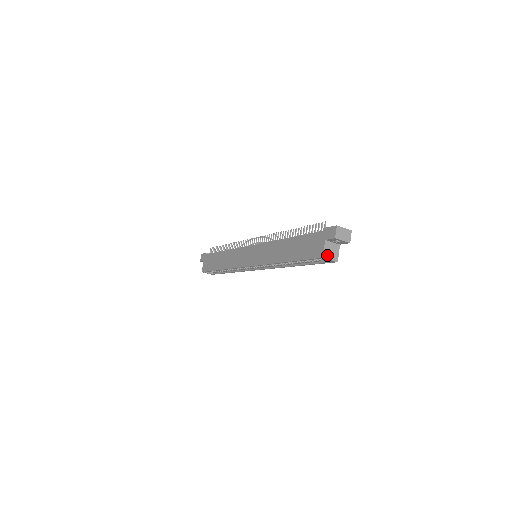
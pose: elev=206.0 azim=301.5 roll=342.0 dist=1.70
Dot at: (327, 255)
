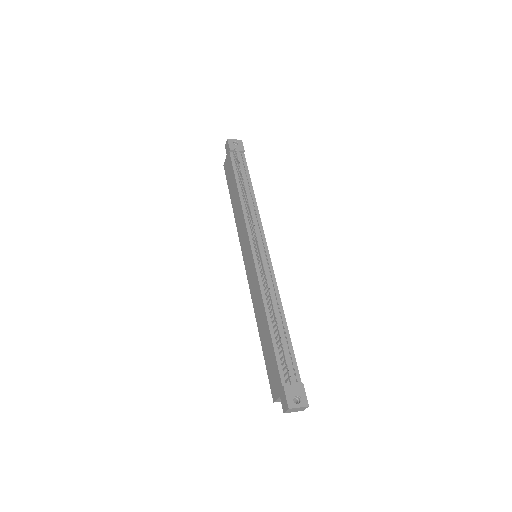
Dot at: (280, 400)
